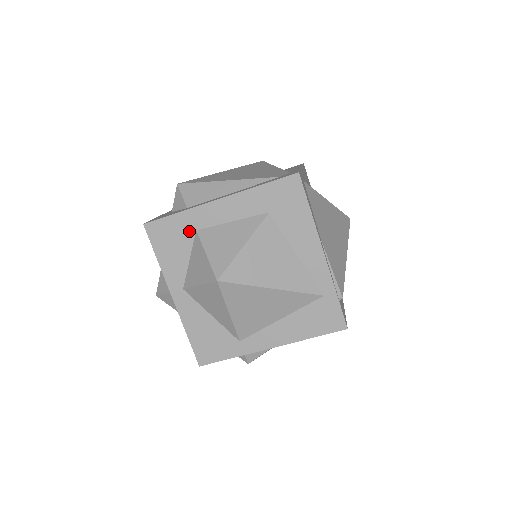
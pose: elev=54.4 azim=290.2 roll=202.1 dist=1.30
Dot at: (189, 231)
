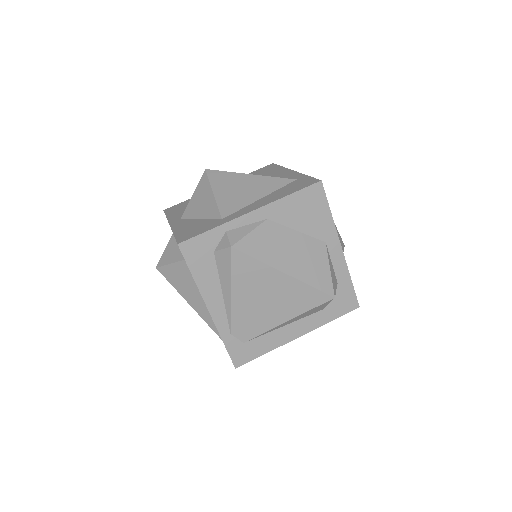
Dot at: occluded
